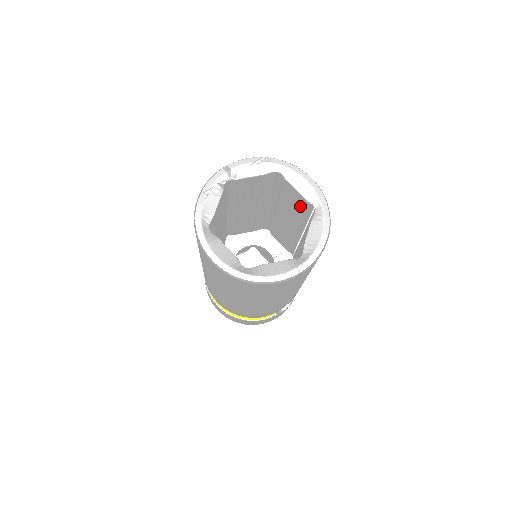
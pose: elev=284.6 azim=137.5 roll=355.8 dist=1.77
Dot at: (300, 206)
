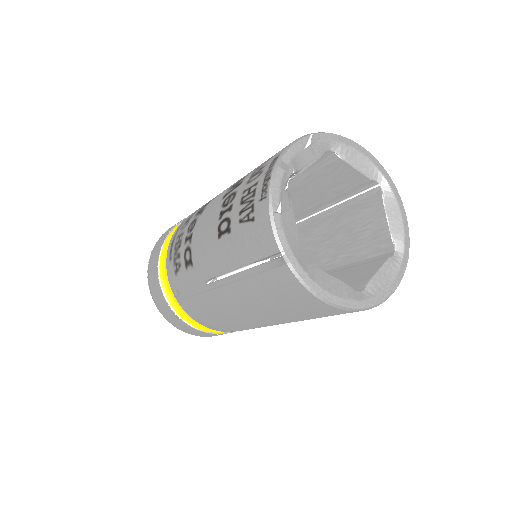
Dot at: (346, 185)
